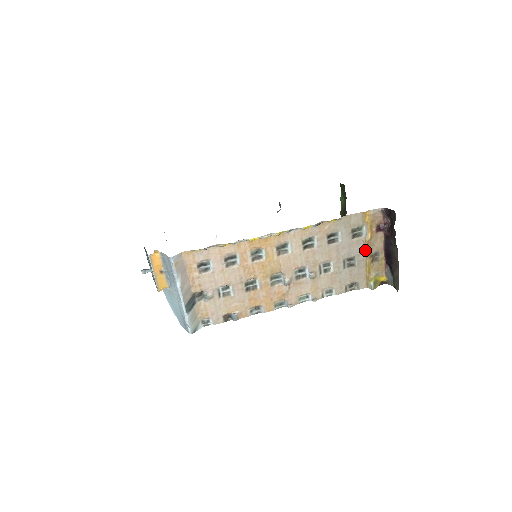
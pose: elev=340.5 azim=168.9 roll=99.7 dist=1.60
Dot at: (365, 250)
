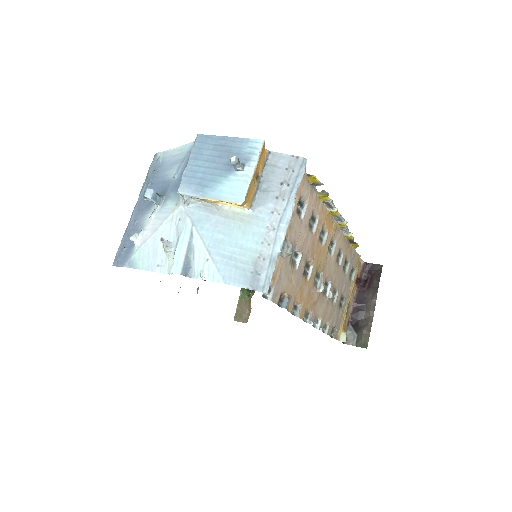
Dot at: (349, 295)
